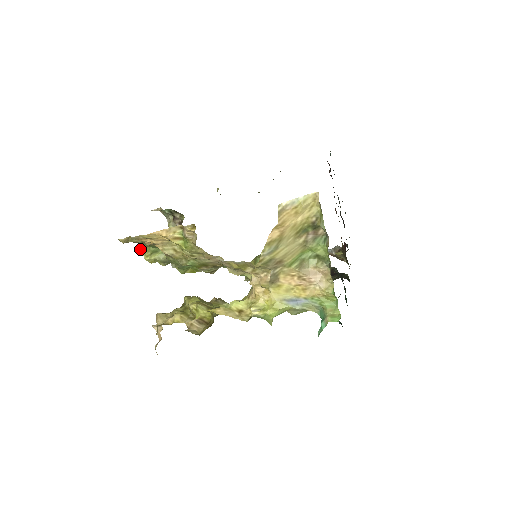
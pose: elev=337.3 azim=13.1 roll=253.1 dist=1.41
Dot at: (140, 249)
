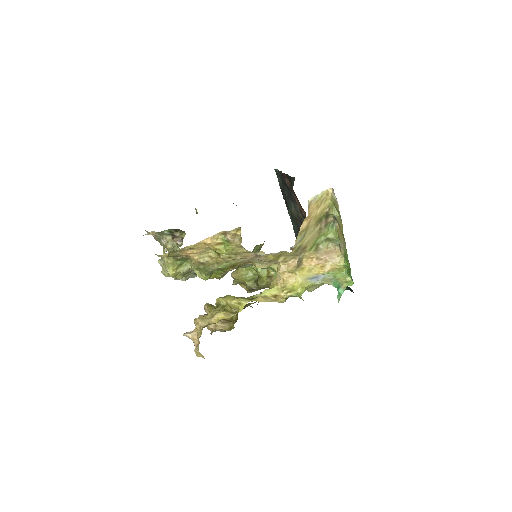
Dot at: occluded
